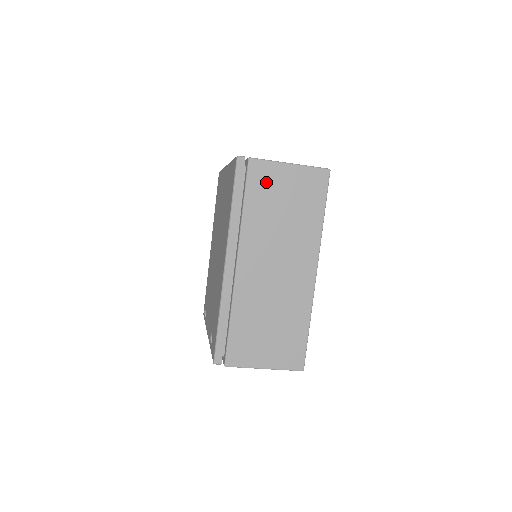
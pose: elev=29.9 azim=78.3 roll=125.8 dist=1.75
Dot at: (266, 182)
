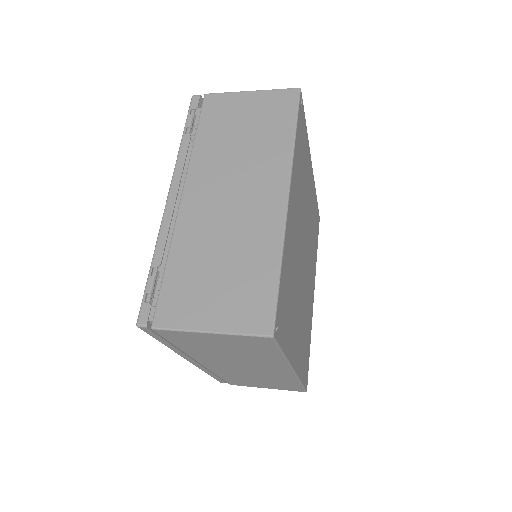
Dot at: (189, 340)
